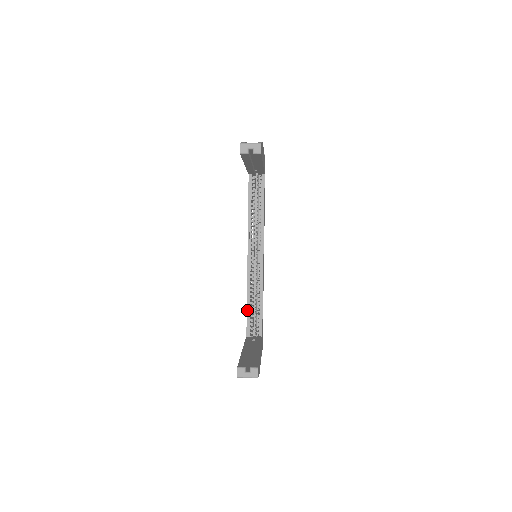
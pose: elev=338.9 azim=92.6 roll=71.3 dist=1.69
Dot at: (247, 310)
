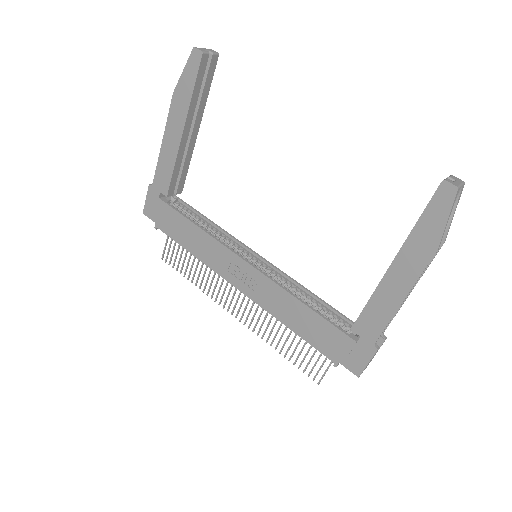
Dot at: (313, 310)
